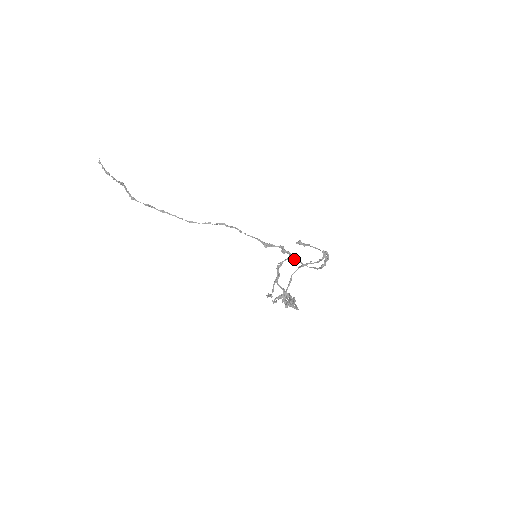
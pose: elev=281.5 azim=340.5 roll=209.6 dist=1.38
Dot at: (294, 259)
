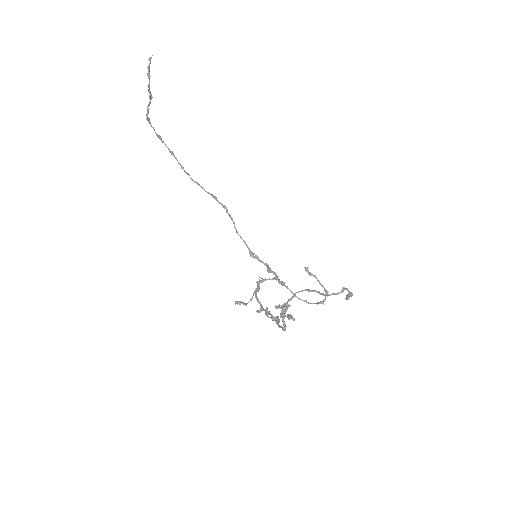
Dot at: (282, 282)
